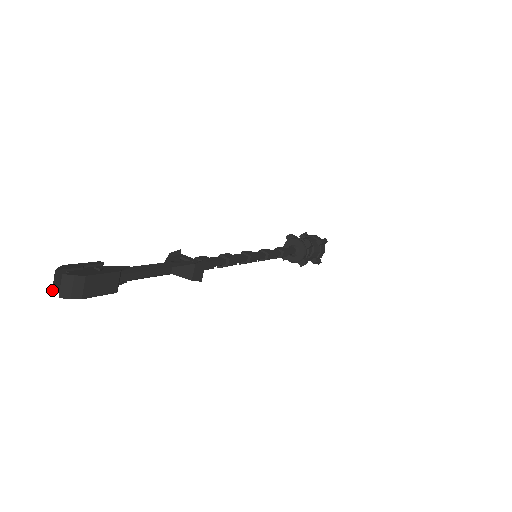
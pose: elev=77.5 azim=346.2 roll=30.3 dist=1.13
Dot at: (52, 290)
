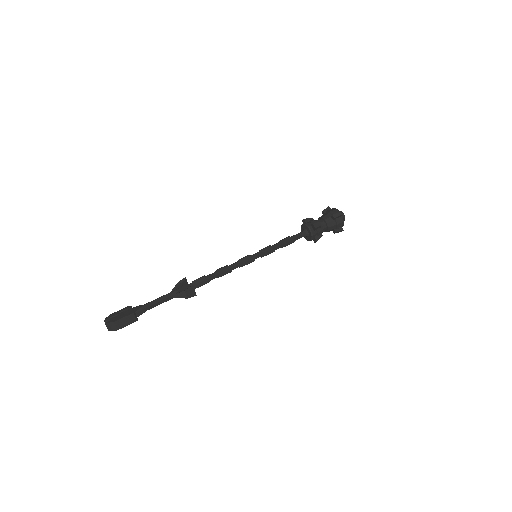
Dot at: (107, 327)
